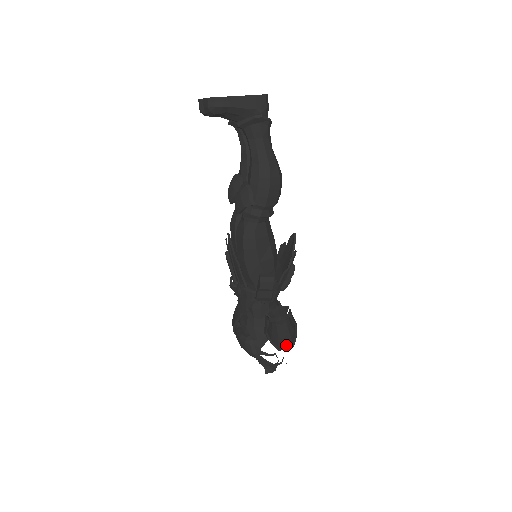
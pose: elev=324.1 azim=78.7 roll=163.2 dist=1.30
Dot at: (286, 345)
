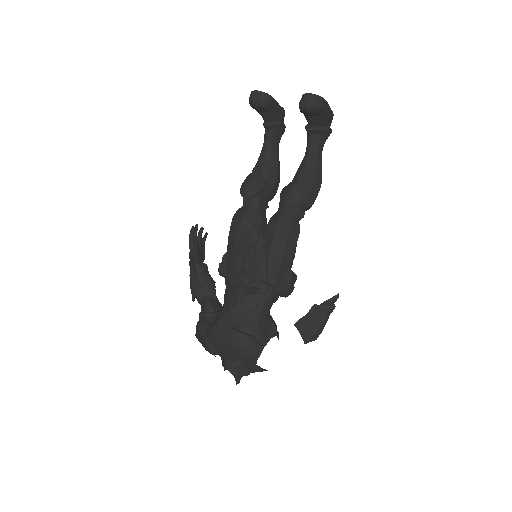
Dot at: (318, 336)
